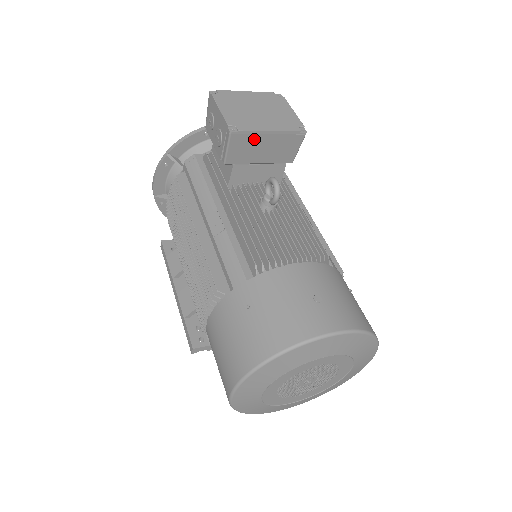
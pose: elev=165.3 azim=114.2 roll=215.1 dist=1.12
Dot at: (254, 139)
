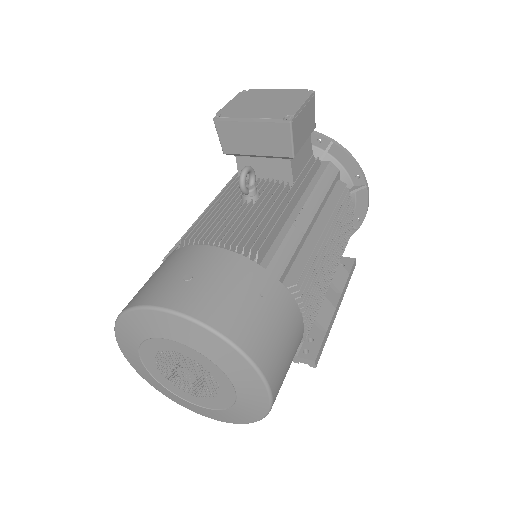
Dot at: (238, 127)
